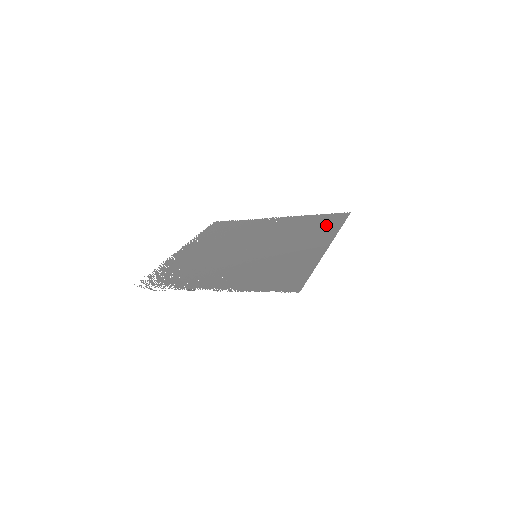
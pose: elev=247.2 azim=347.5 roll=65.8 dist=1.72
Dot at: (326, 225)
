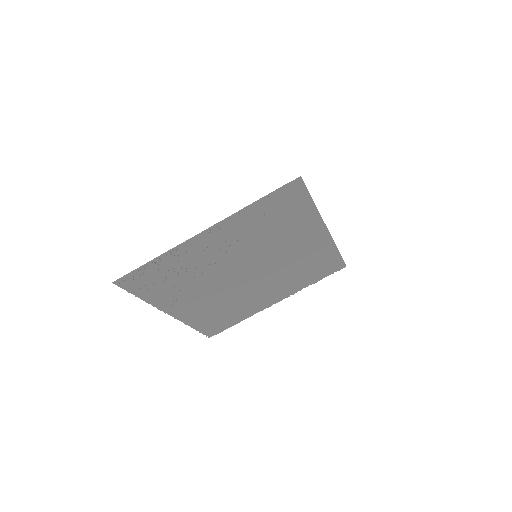
Dot at: (324, 261)
